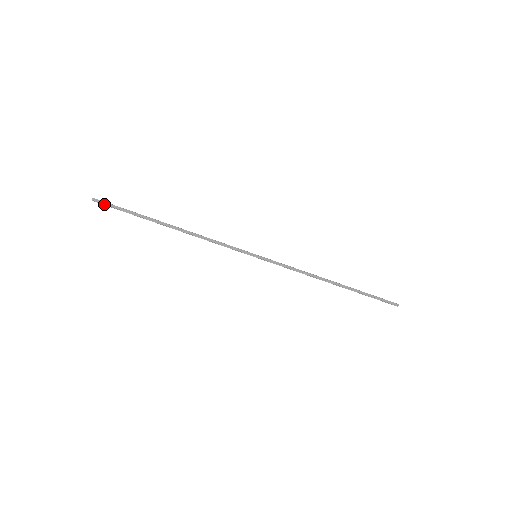
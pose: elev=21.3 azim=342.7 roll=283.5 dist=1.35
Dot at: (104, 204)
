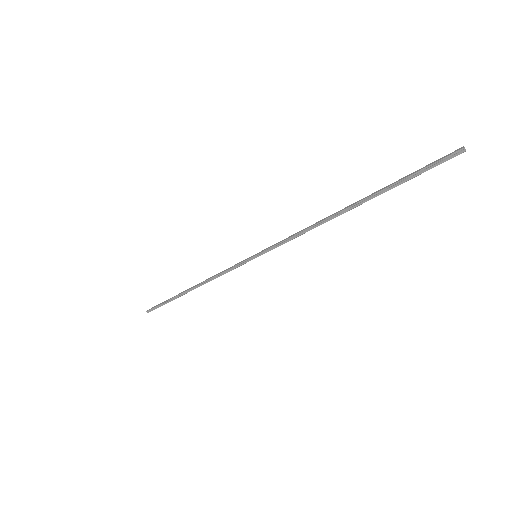
Dot at: (153, 309)
